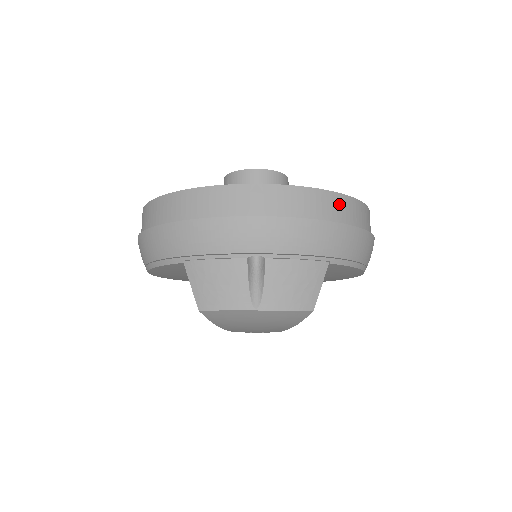
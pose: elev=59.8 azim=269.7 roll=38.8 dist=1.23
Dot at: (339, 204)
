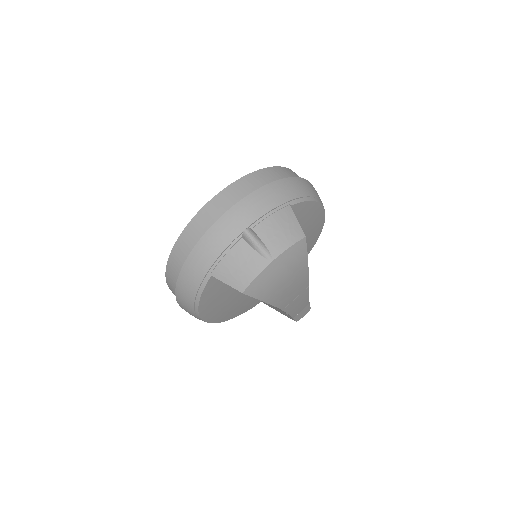
Dot at: (268, 174)
